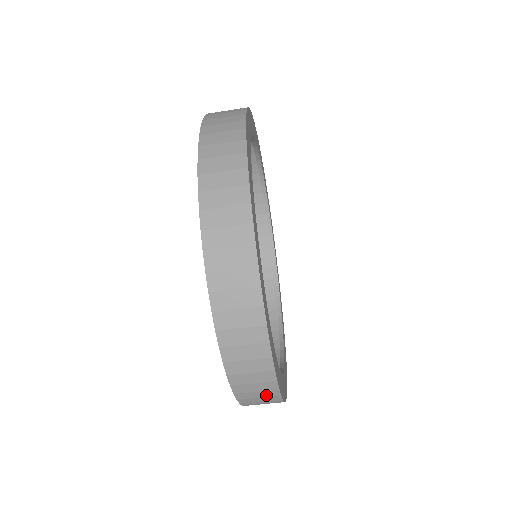
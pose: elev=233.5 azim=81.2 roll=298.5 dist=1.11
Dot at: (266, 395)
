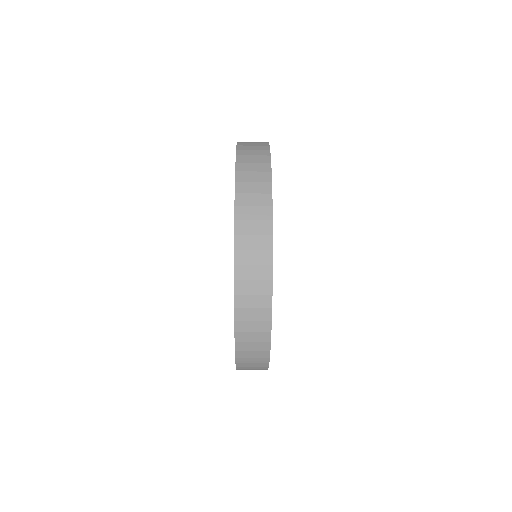
Dot at: (259, 348)
